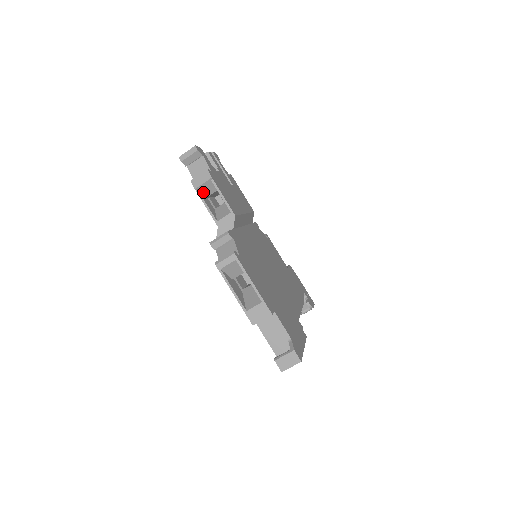
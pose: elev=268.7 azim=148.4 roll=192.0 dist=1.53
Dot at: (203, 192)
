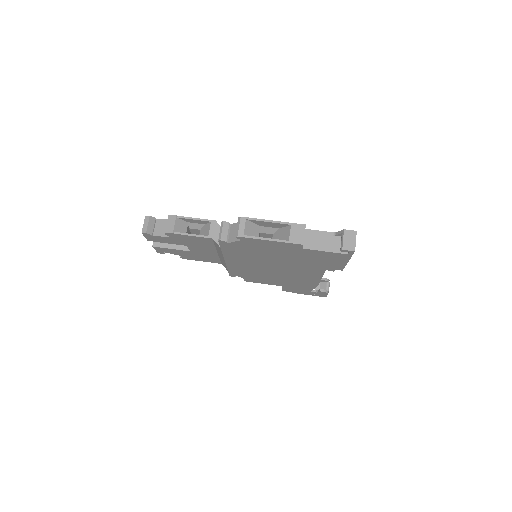
Dot at: (180, 232)
